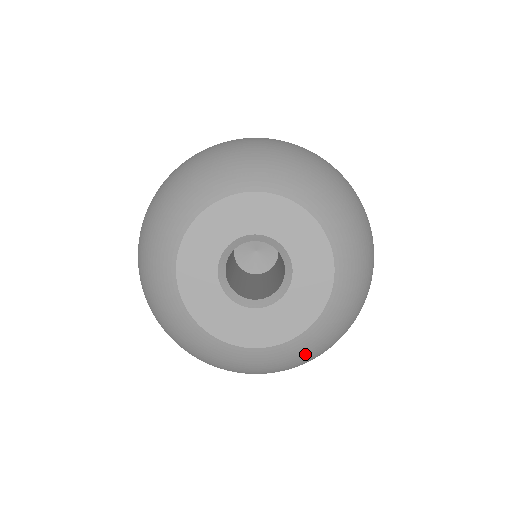
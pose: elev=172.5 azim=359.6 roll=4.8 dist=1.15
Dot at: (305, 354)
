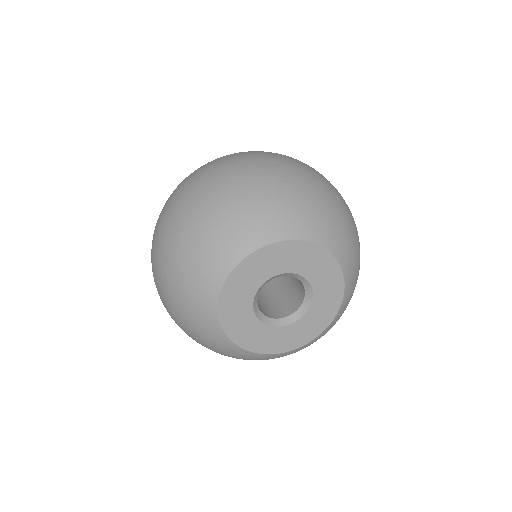
Dot at: (237, 357)
